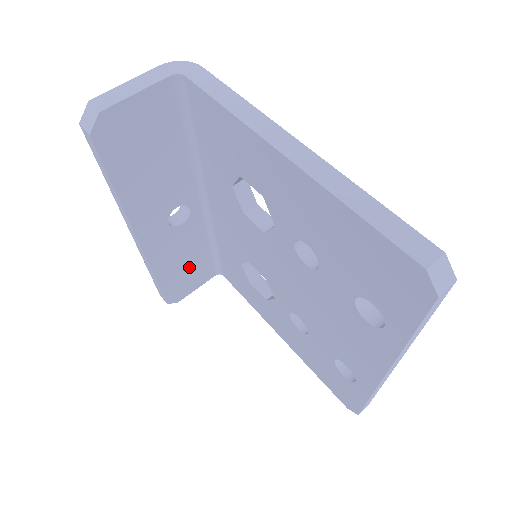
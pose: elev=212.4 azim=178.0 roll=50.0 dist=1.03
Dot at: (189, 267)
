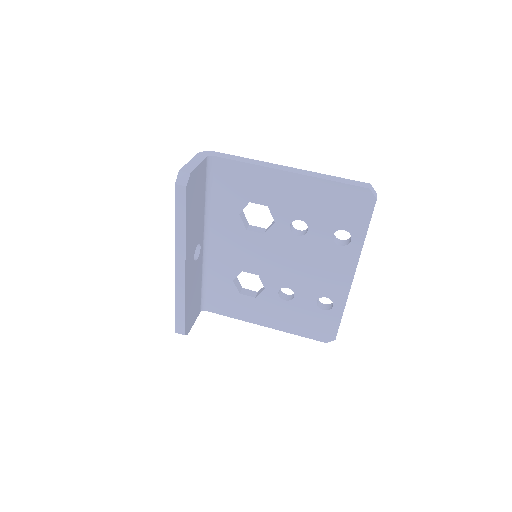
Dot at: (194, 300)
